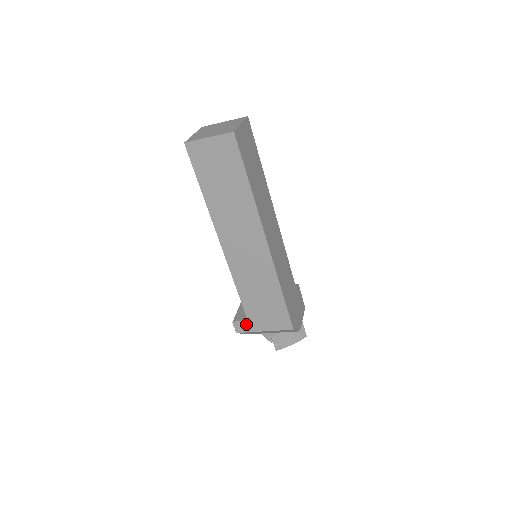
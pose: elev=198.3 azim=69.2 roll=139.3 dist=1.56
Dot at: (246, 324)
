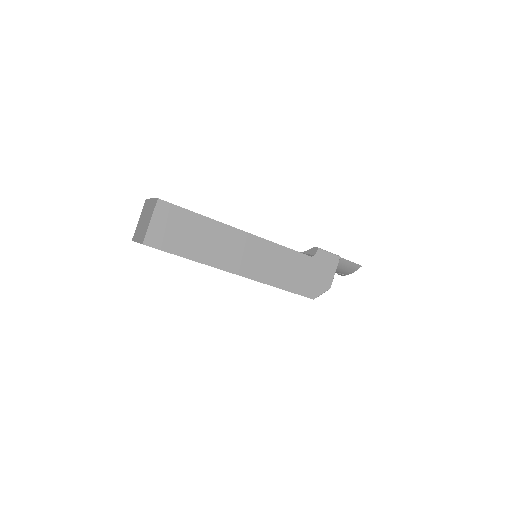
Dot at: occluded
